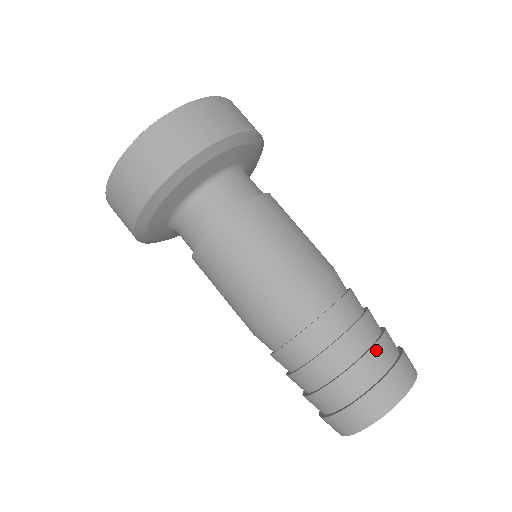
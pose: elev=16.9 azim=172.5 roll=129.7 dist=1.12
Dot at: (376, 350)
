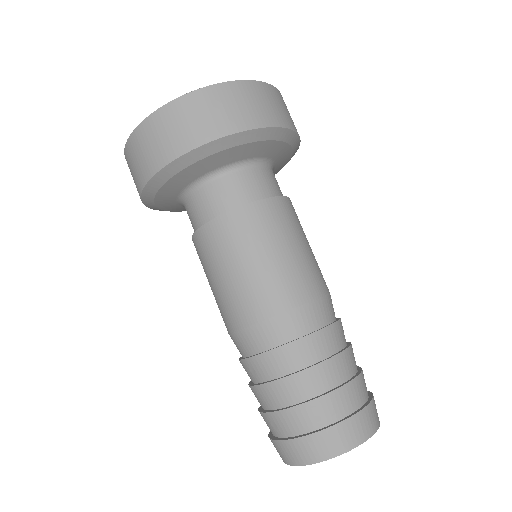
Dot at: (354, 384)
